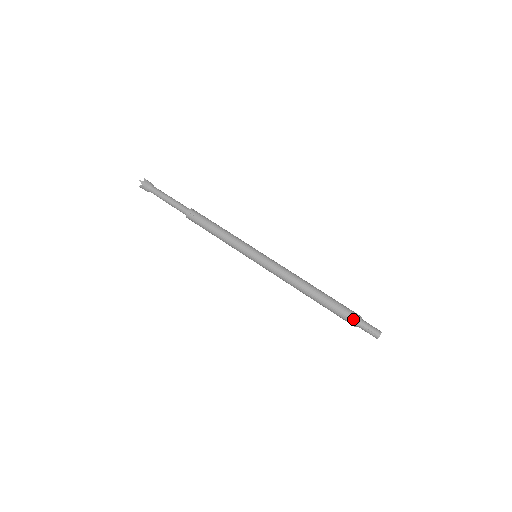
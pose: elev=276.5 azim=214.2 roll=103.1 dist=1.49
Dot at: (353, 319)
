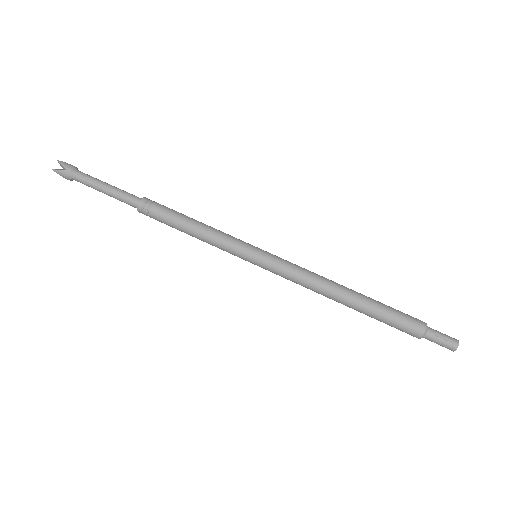
Dot at: (419, 323)
